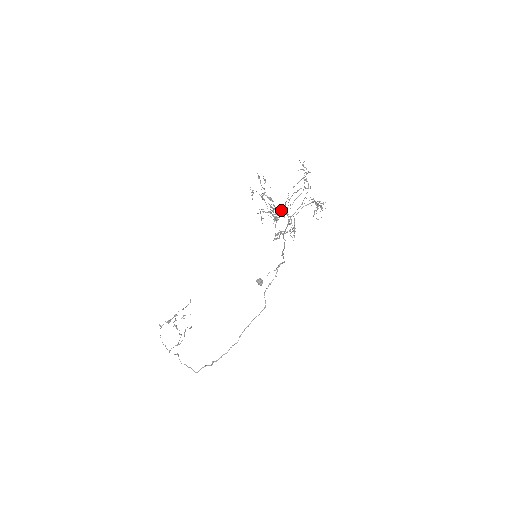
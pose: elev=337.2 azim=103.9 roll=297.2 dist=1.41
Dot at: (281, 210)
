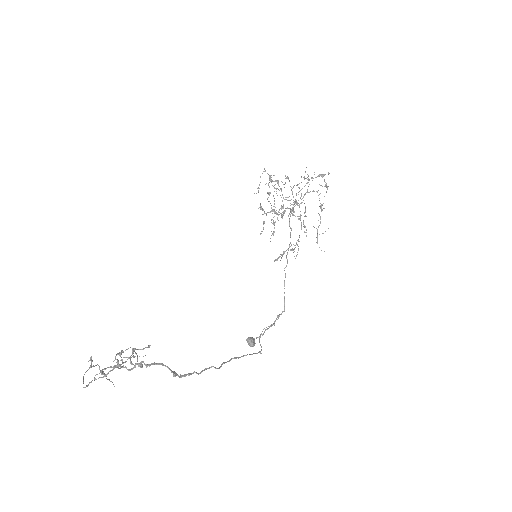
Dot at: (289, 180)
